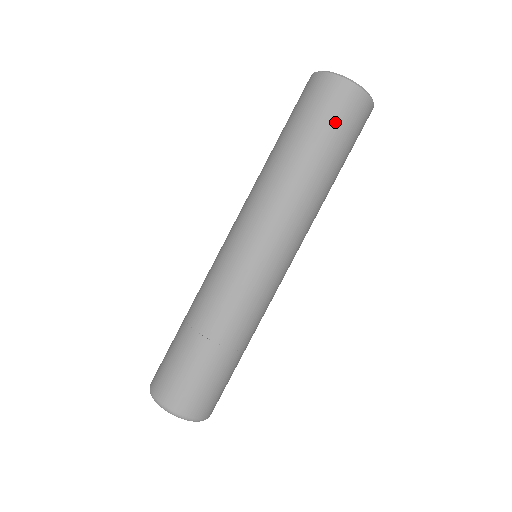
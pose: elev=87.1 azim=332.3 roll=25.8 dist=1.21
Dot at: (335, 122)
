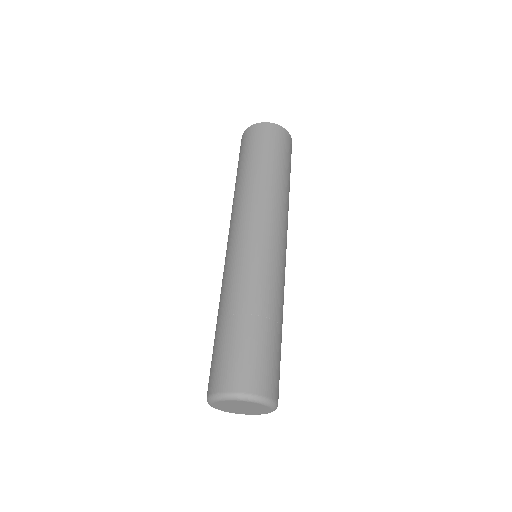
Dot at: (246, 148)
